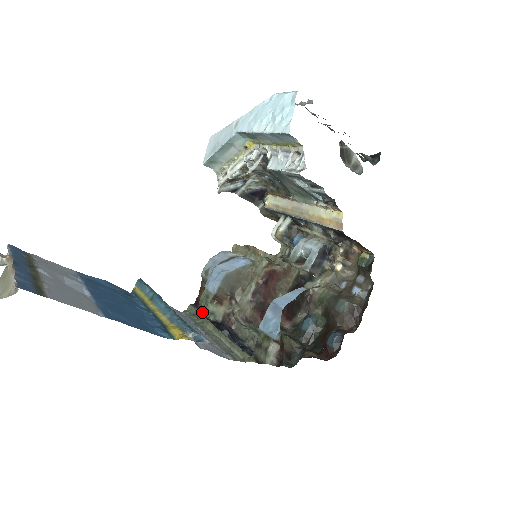
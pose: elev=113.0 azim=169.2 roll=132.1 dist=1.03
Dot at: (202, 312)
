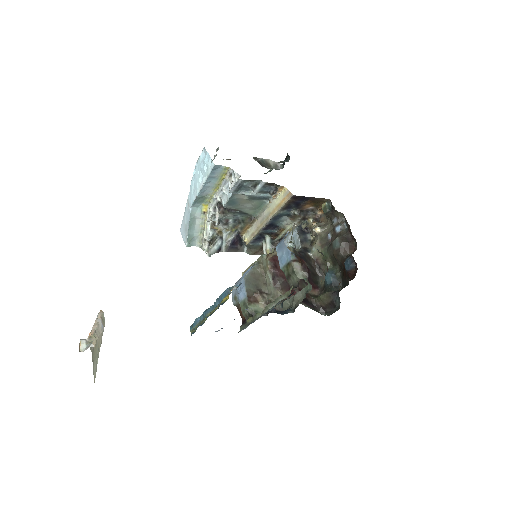
Dot at: (249, 317)
